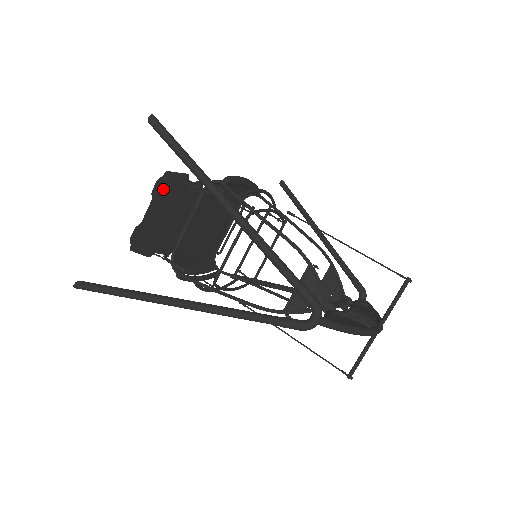
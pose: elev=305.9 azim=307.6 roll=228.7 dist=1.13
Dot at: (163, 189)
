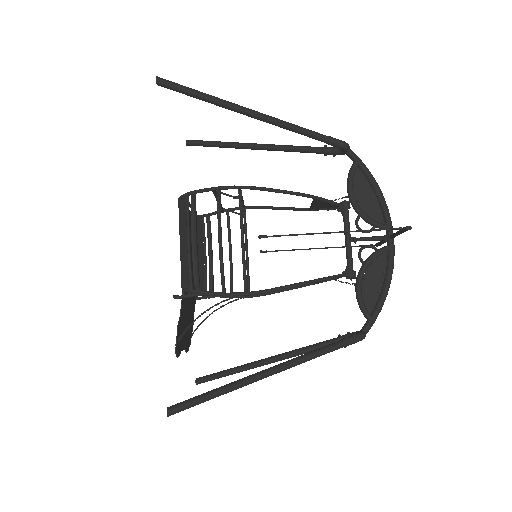
Dot at: (179, 345)
